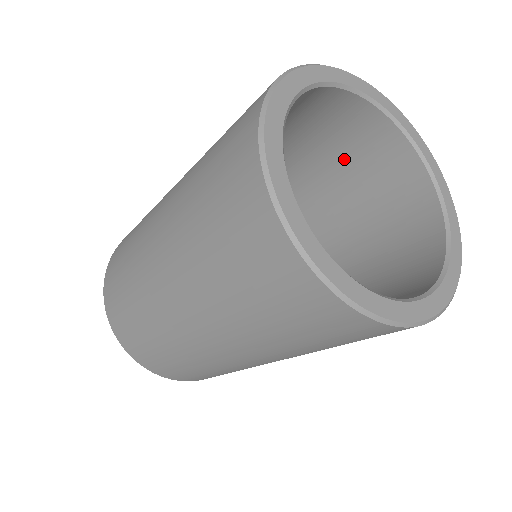
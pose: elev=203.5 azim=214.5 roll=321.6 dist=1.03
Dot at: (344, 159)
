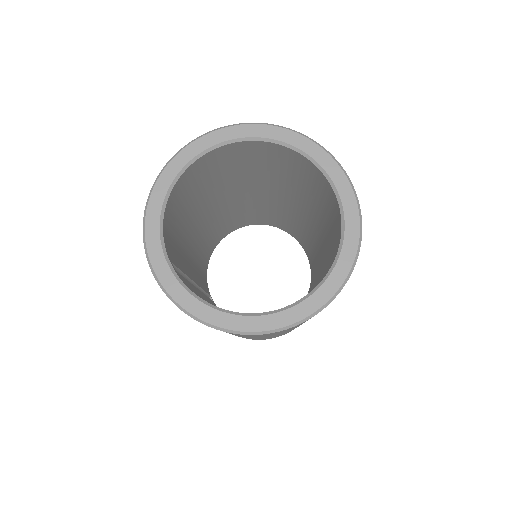
Dot at: (299, 179)
